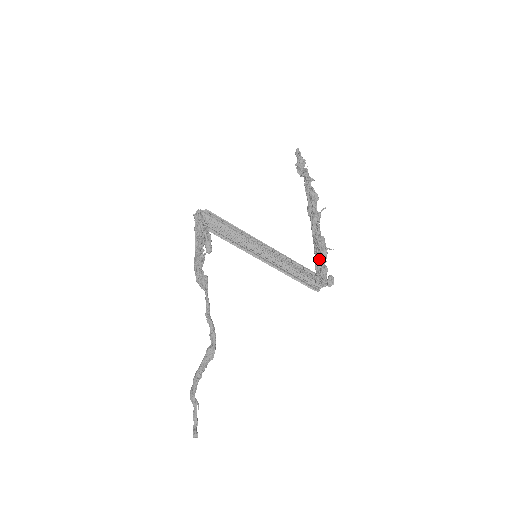
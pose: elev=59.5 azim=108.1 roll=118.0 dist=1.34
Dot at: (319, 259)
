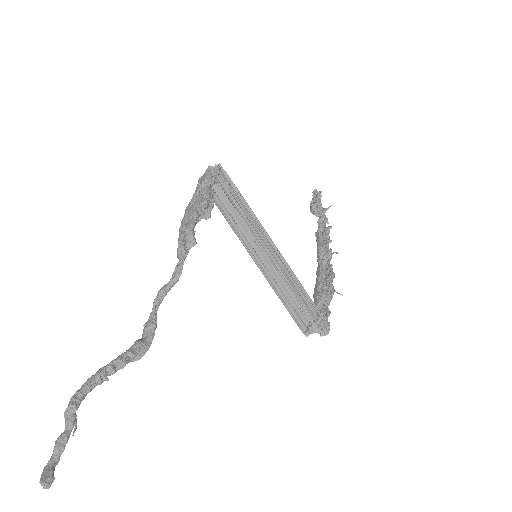
Dot at: (327, 296)
